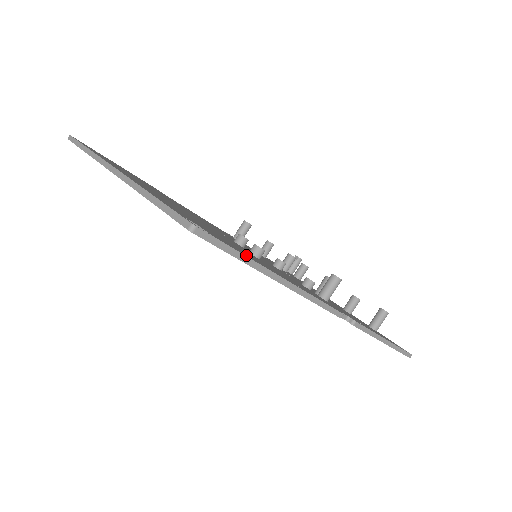
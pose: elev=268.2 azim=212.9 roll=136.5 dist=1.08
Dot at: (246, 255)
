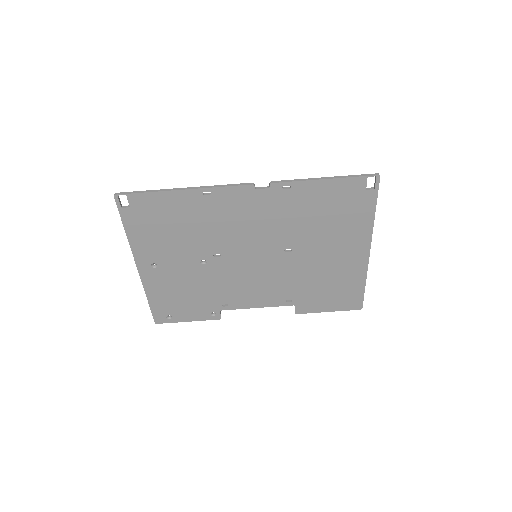
Dot at: (156, 195)
